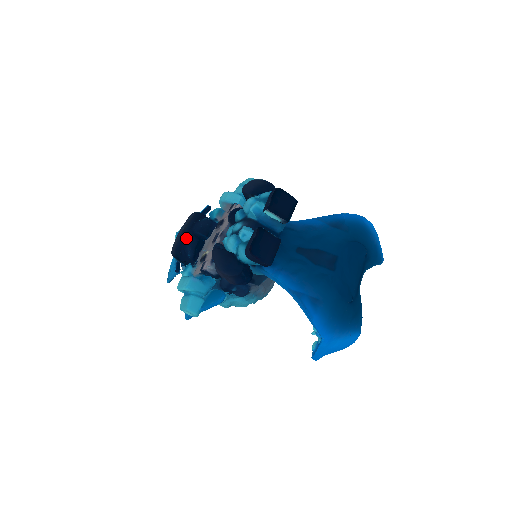
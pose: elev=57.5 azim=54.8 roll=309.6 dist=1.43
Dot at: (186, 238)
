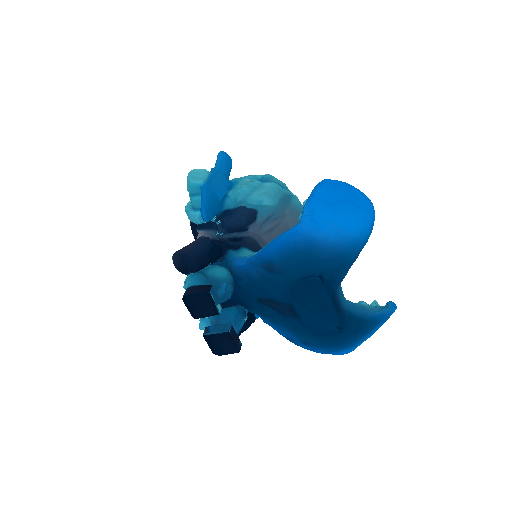
Dot at: occluded
